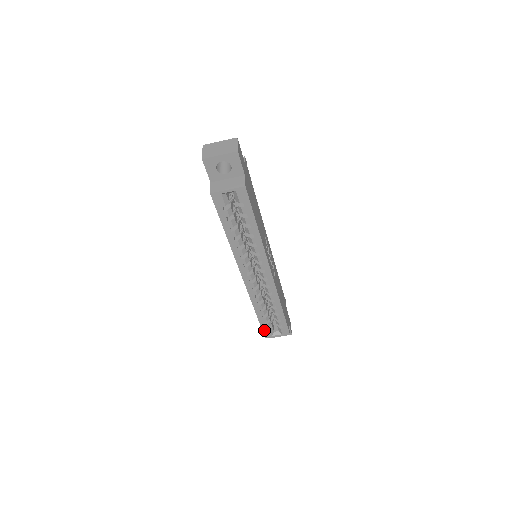
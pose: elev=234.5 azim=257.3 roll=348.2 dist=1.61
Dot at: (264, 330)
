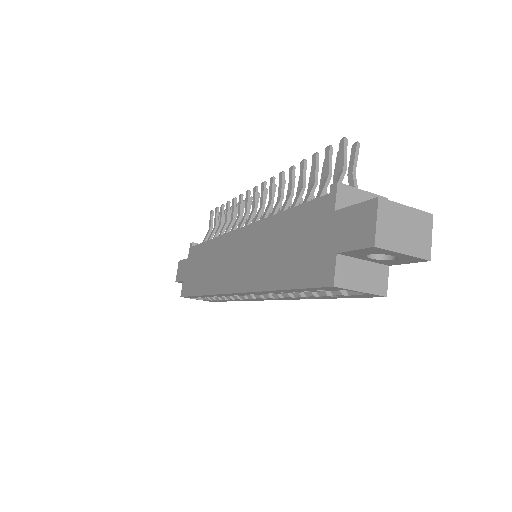
Dot at: occluded
